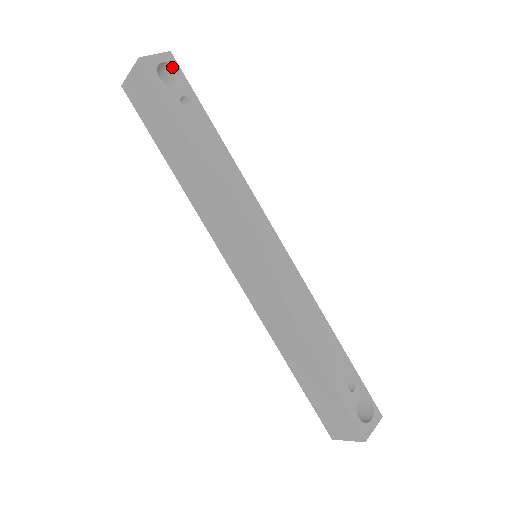
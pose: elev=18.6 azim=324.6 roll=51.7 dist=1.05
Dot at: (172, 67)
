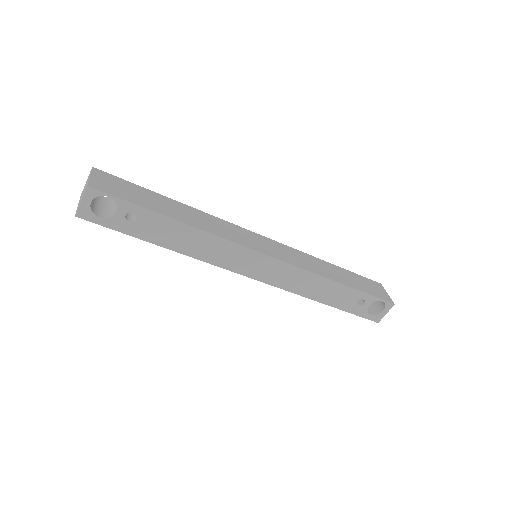
Dot at: (100, 194)
